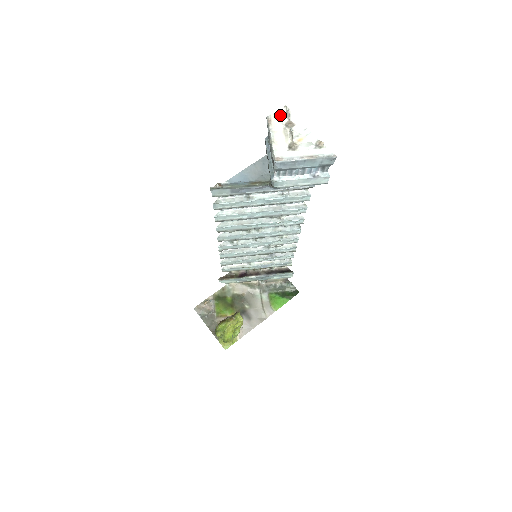
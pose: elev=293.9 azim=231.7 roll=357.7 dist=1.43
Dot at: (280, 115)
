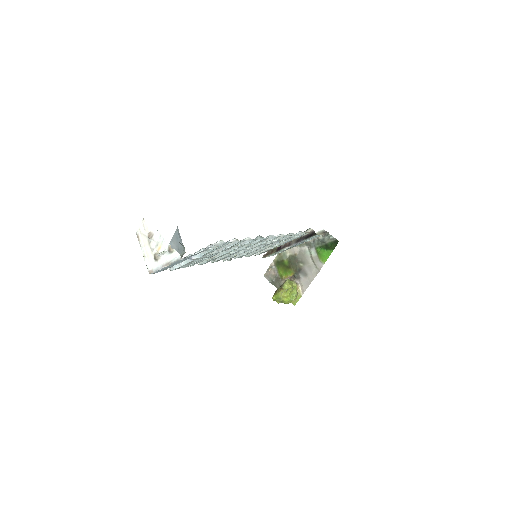
Dot at: (143, 228)
